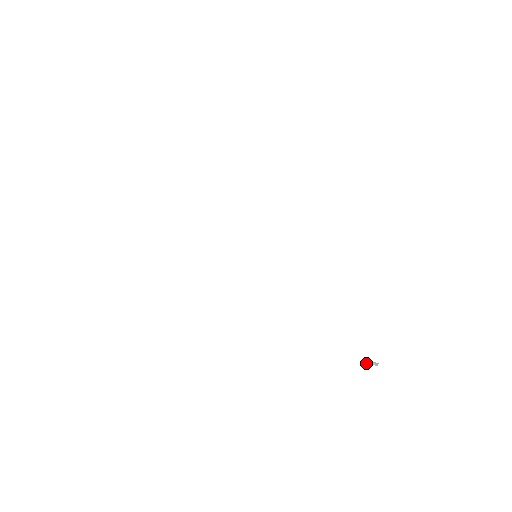
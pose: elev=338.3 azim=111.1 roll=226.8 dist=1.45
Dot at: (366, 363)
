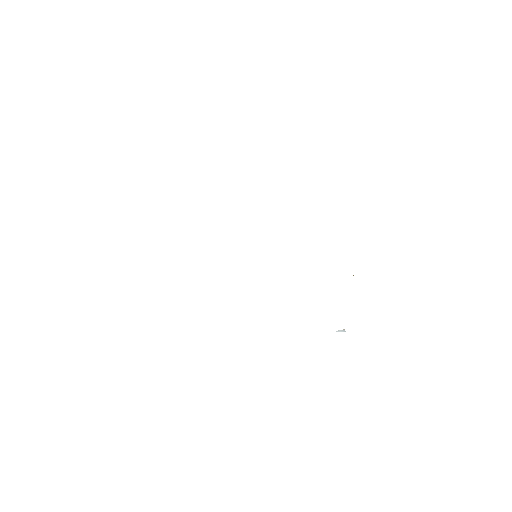
Dot at: (336, 331)
